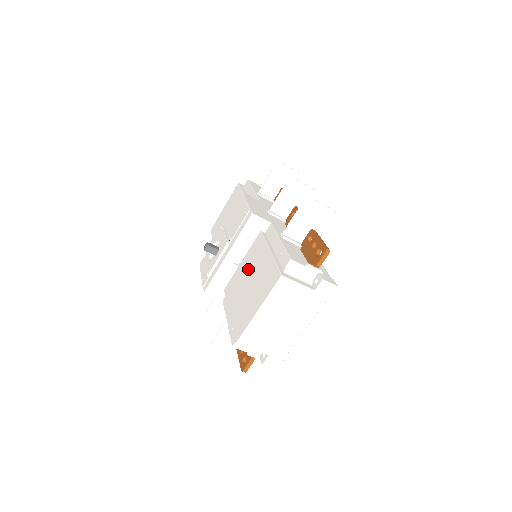
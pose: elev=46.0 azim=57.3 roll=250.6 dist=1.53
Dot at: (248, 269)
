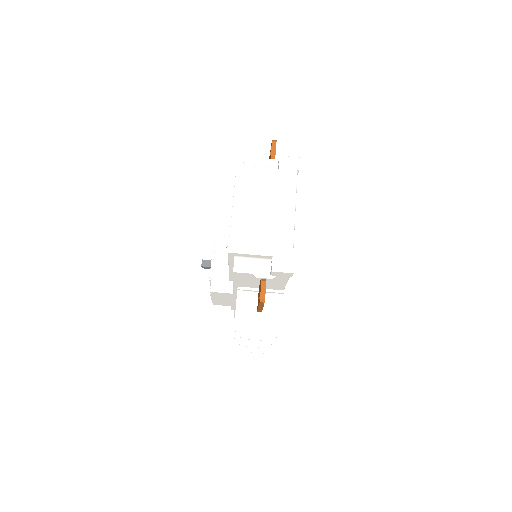
Dot at: occluded
